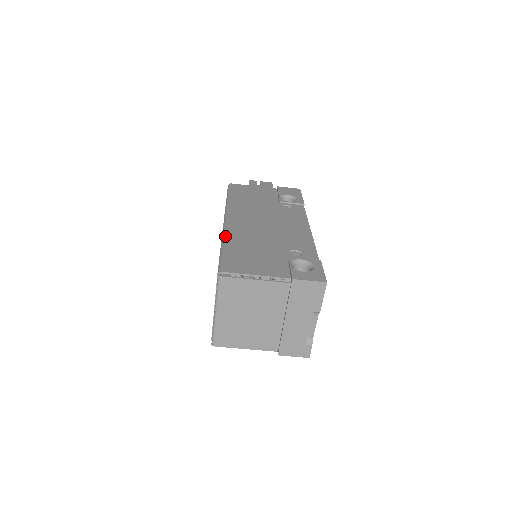
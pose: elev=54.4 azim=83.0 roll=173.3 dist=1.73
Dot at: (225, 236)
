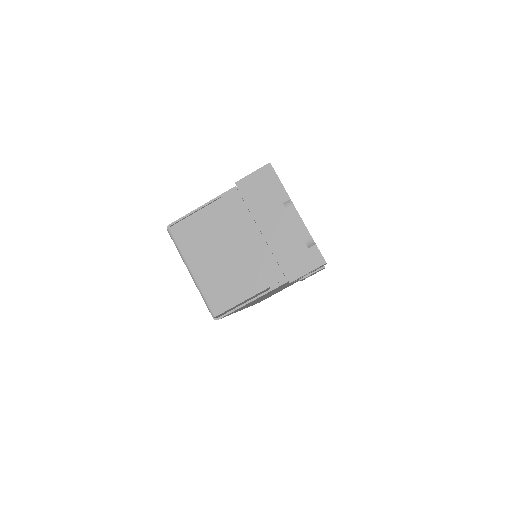
Dot at: occluded
